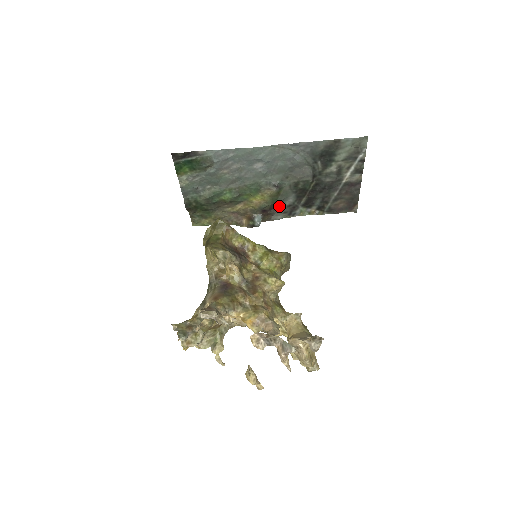
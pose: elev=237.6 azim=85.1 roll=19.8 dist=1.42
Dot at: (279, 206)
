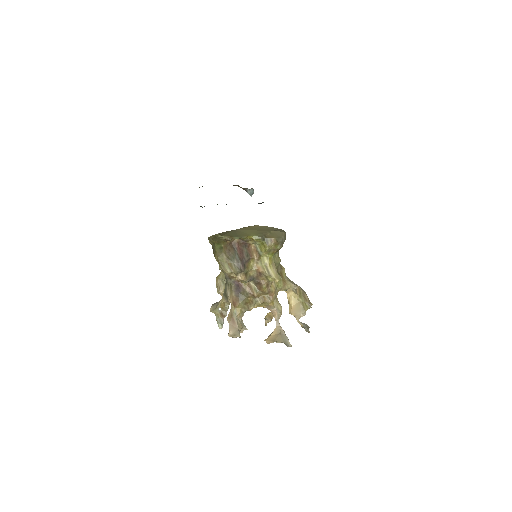
Dot at: occluded
